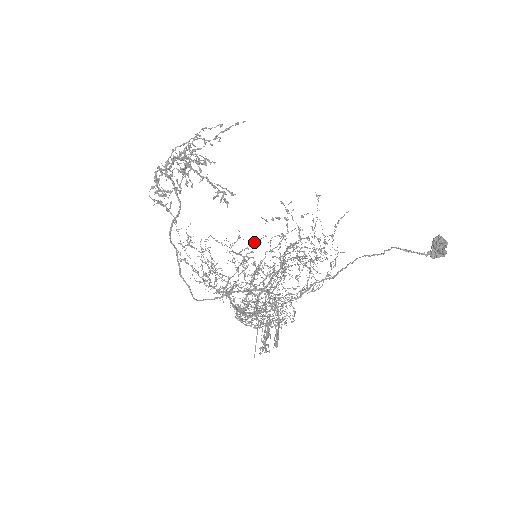
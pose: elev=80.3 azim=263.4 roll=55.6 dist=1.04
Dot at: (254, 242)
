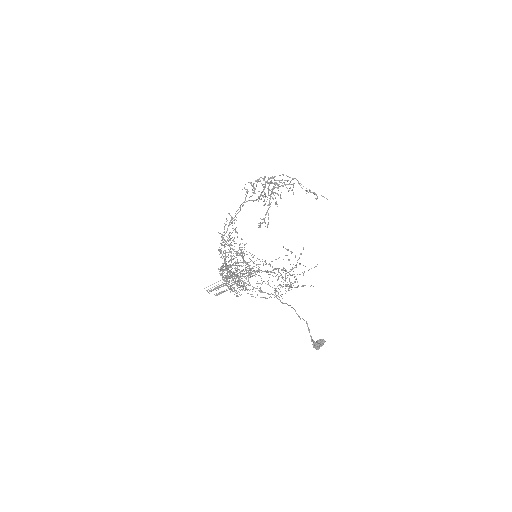
Dot at: (250, 253)
